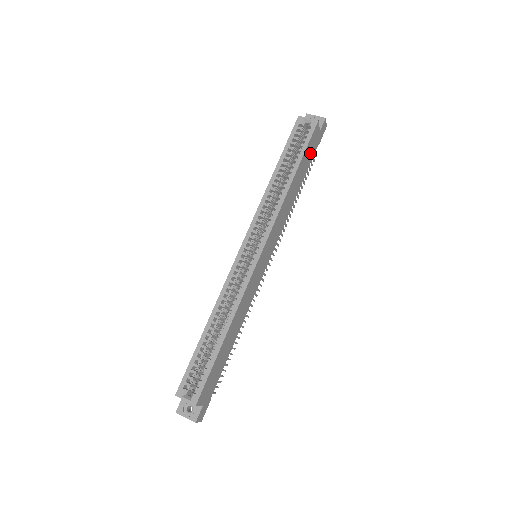
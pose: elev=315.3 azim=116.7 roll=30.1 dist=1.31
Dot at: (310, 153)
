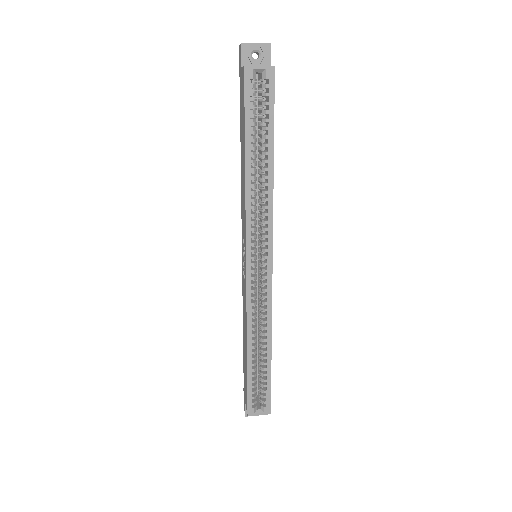
Dot at: occluded
